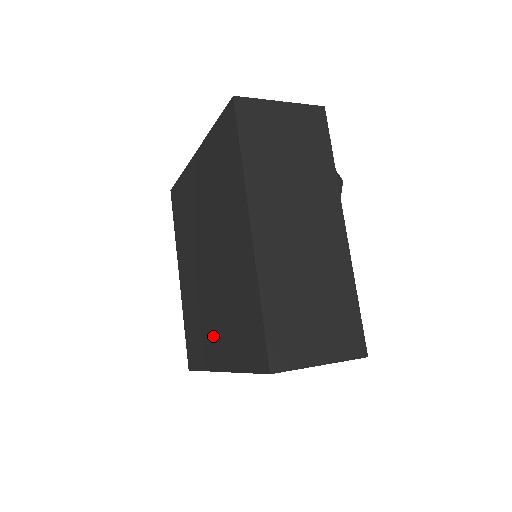
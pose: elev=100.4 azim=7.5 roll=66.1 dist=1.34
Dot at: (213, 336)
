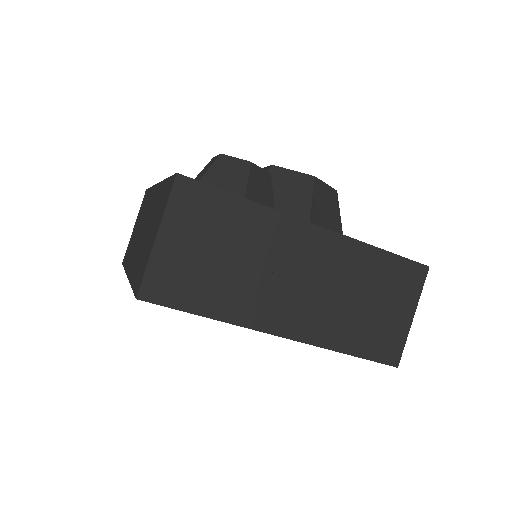
Dot at: occluded
